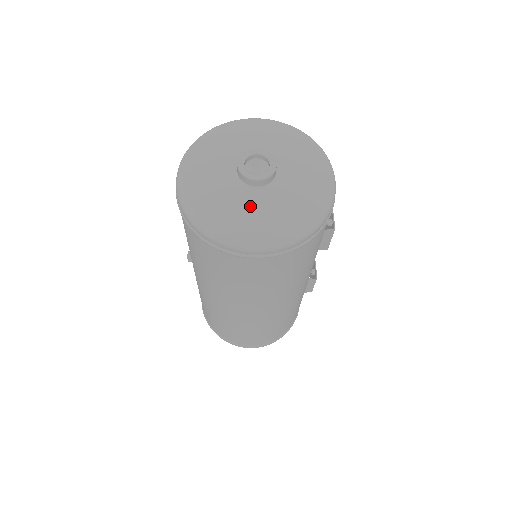
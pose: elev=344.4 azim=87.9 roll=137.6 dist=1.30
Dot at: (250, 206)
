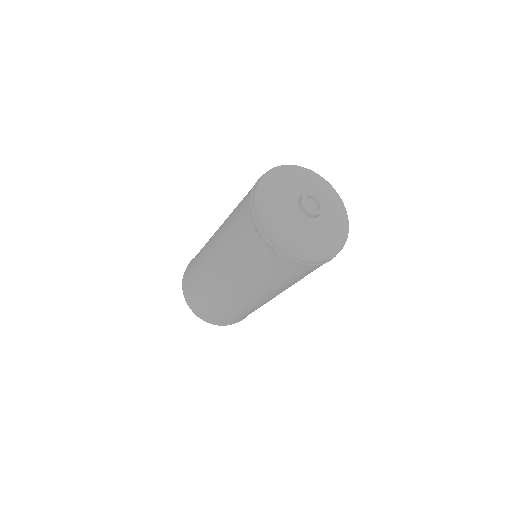
Dot at: (317, 232)
